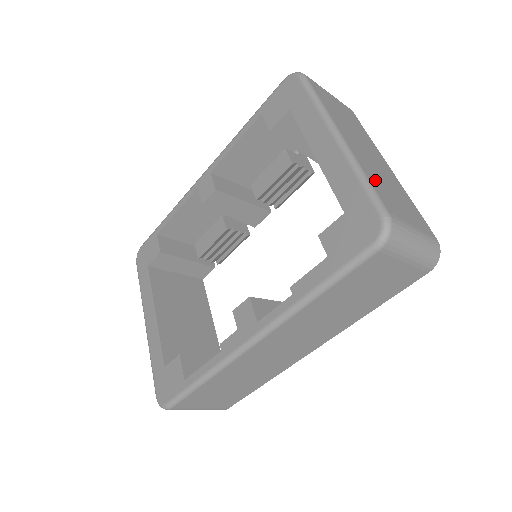
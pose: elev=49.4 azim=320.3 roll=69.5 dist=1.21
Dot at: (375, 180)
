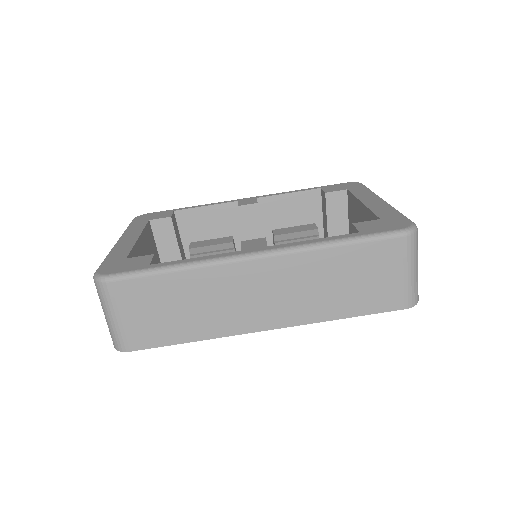
Dot at: occluded
